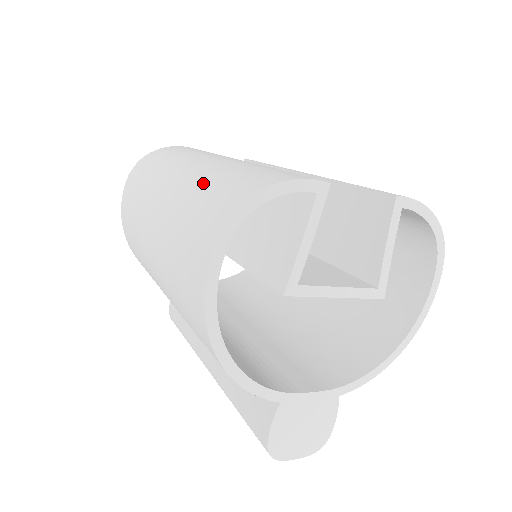
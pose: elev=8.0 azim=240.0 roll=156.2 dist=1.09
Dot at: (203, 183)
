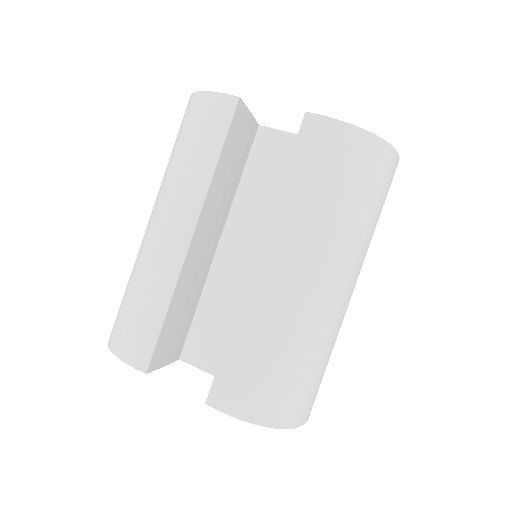
Dot at: (130, 277)
